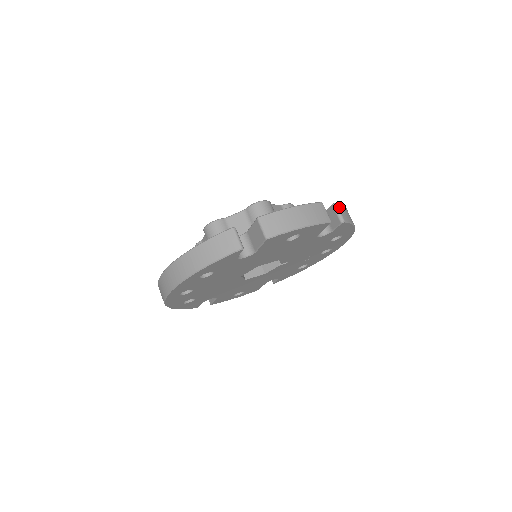
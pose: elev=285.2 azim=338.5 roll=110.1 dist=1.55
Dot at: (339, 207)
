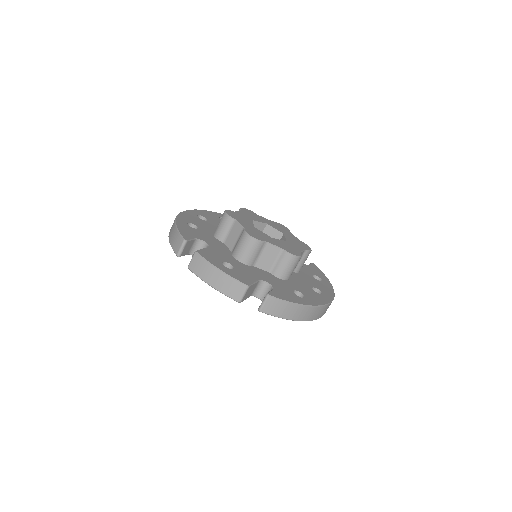
Dot at: (269, 300)
